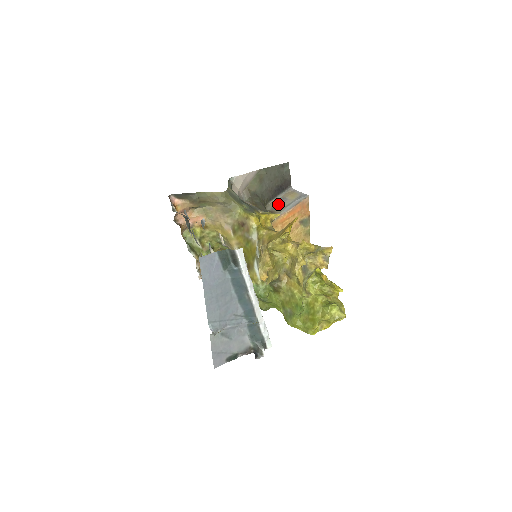
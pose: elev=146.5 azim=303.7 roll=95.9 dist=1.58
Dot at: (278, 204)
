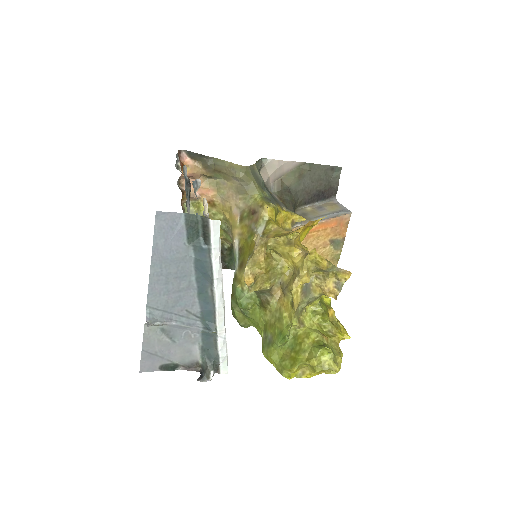
Dot at: (312, 211)
